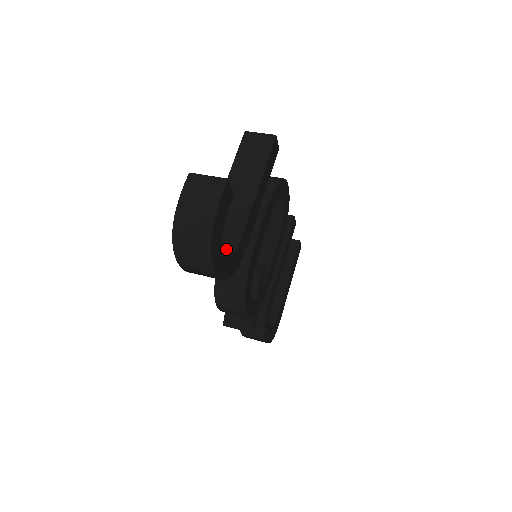
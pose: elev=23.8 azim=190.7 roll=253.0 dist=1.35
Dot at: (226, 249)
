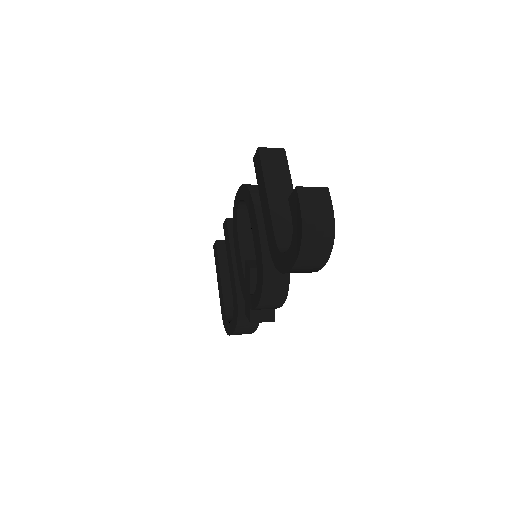
Dot at: occluded
